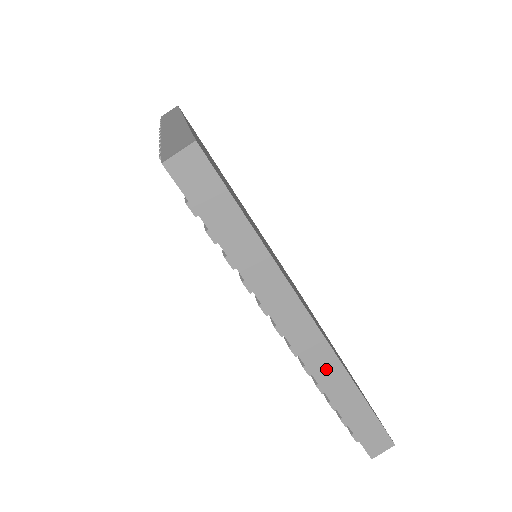
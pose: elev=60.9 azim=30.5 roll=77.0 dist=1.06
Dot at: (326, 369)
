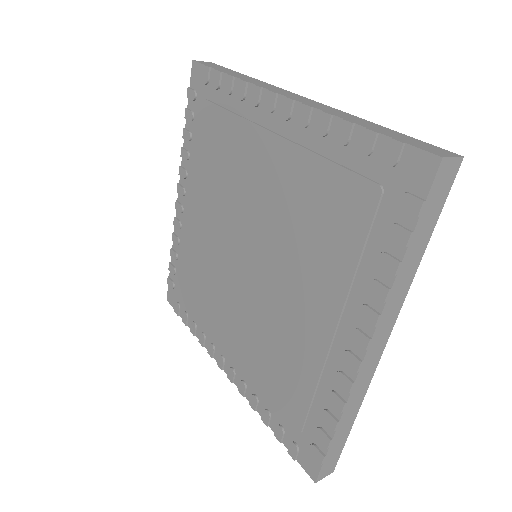
Dot at: (359, 390)
